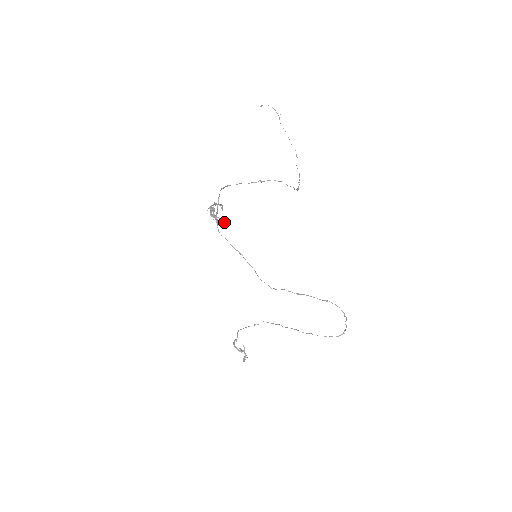
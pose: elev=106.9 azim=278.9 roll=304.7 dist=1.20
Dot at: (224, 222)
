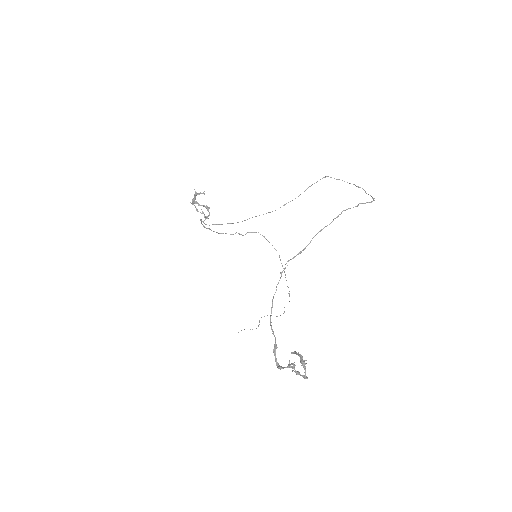
Dot at: (208, 208)
